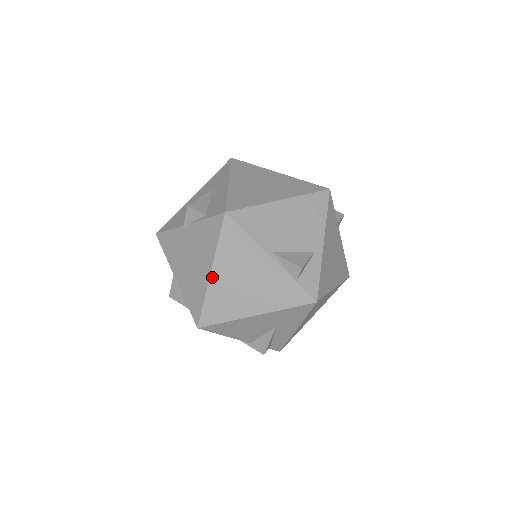
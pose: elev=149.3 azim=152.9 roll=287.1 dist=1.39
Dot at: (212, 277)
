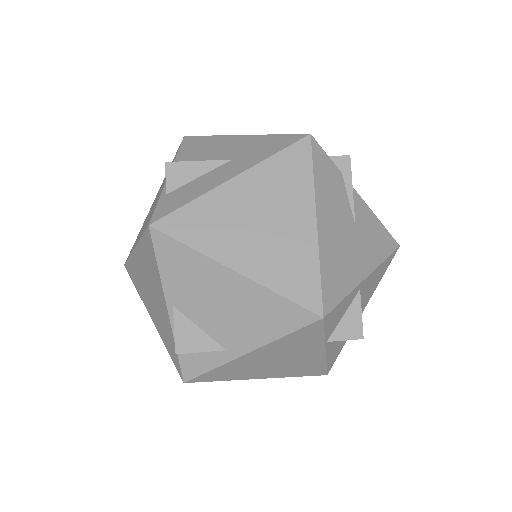
Dot at: (135, 252)
